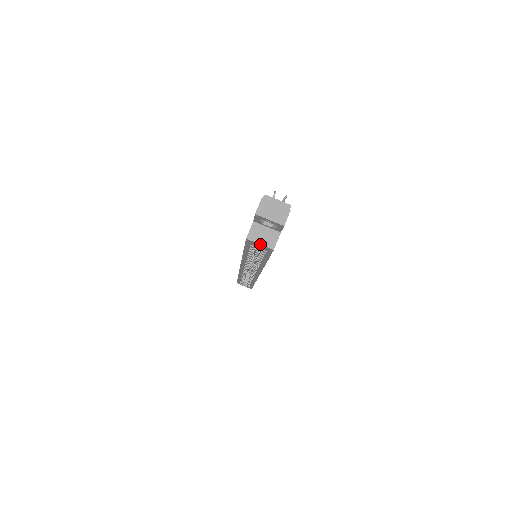
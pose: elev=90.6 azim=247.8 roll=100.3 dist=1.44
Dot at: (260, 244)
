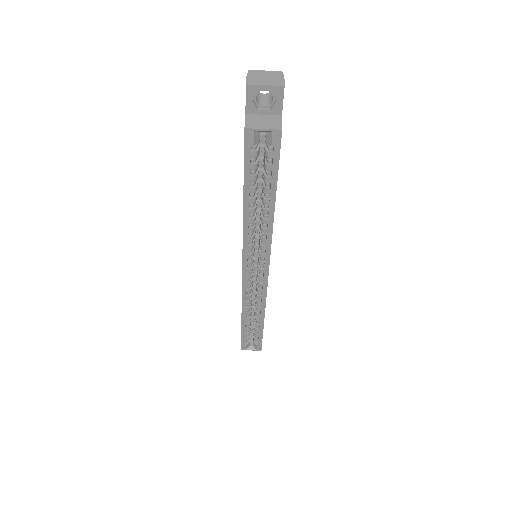
Dot at: (263, 129)
